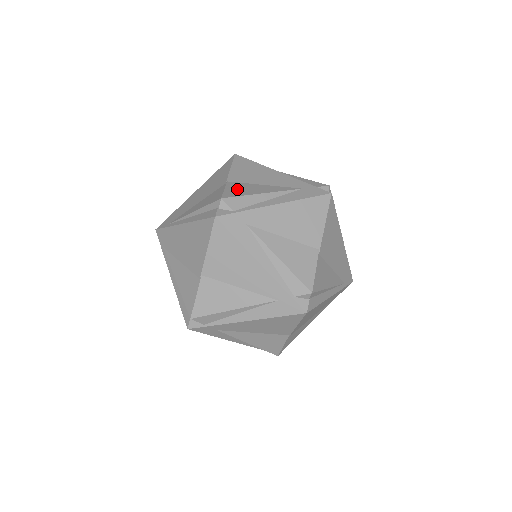
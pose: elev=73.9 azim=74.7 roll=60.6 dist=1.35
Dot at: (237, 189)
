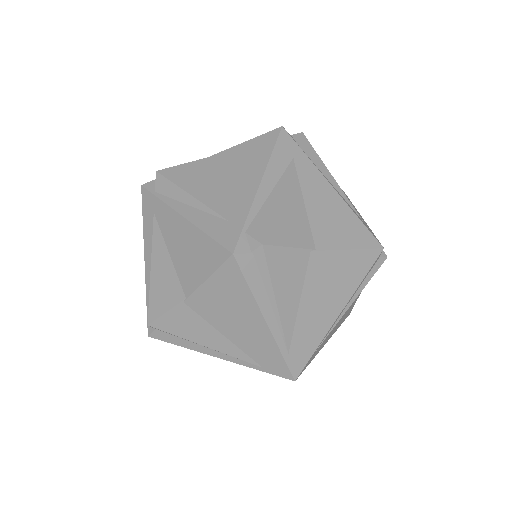
Dot at: occluded
